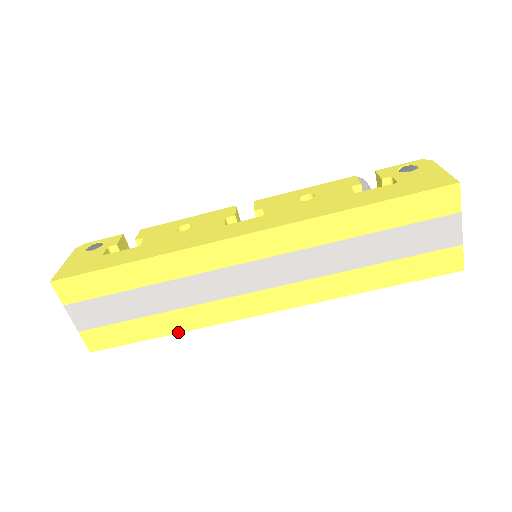
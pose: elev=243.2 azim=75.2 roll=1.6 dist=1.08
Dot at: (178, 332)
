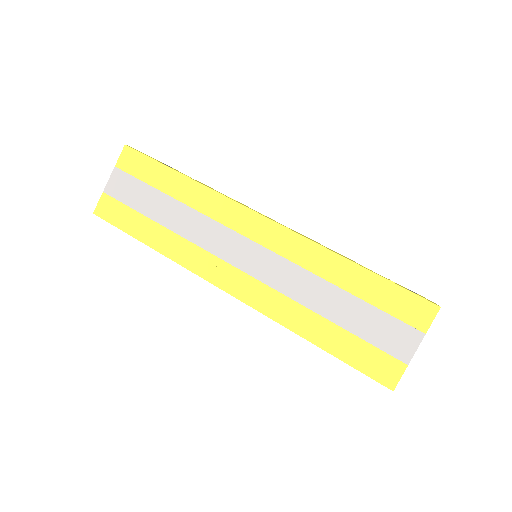
Dot at: (157, 250)
